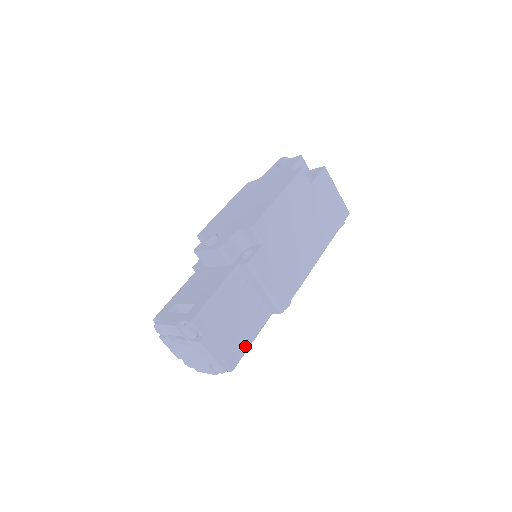
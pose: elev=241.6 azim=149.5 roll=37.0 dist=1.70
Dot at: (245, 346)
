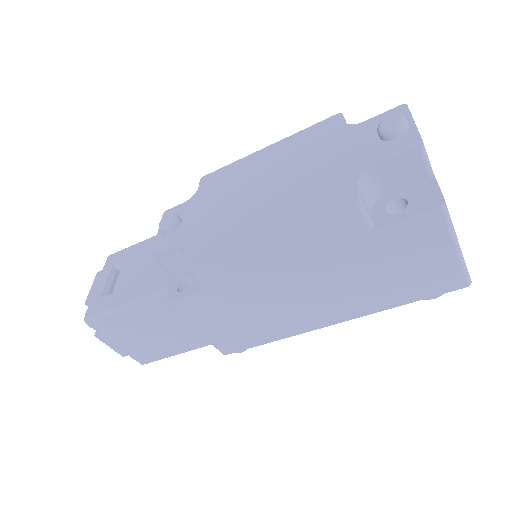
Dot at: (166, 354)
